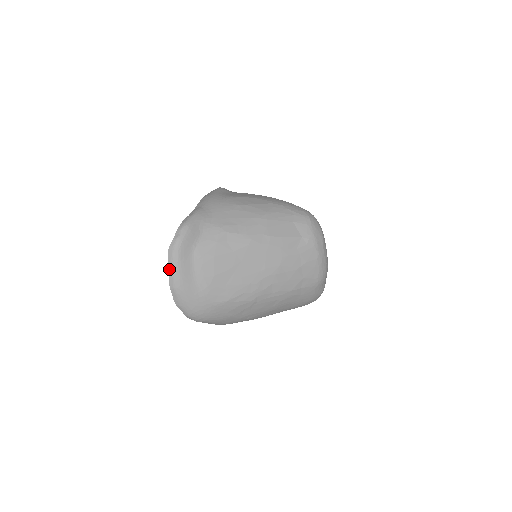
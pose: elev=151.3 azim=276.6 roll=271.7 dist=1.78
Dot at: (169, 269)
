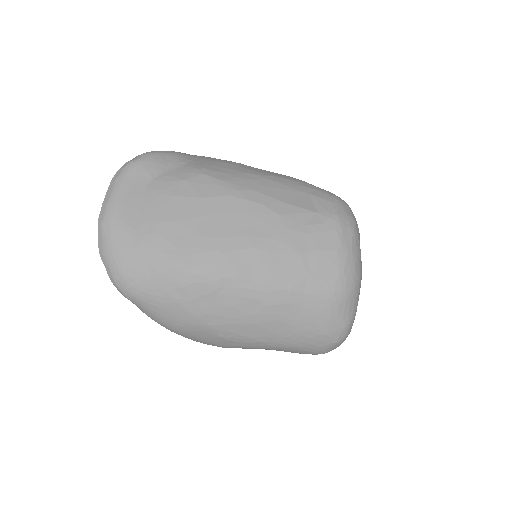
Dot at: (106, 197)
